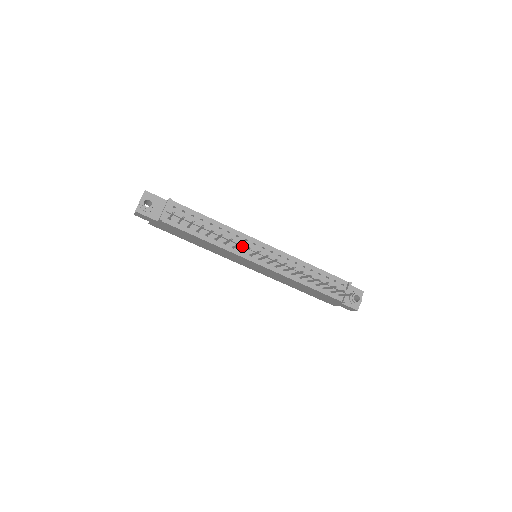
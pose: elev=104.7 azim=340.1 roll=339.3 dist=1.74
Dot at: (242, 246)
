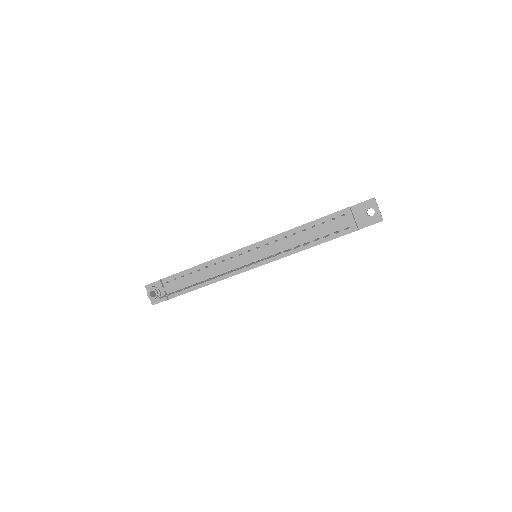
Dot at: (232, 266)
